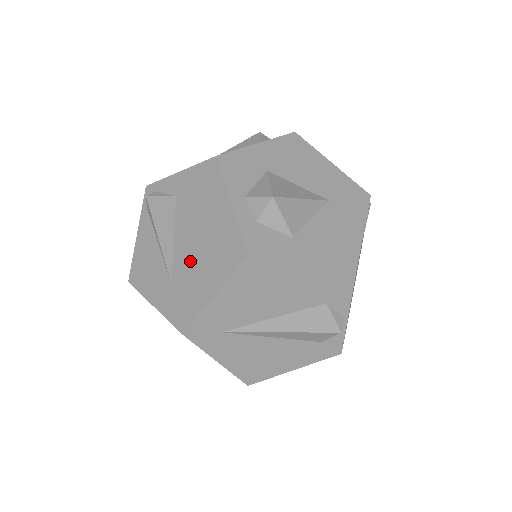
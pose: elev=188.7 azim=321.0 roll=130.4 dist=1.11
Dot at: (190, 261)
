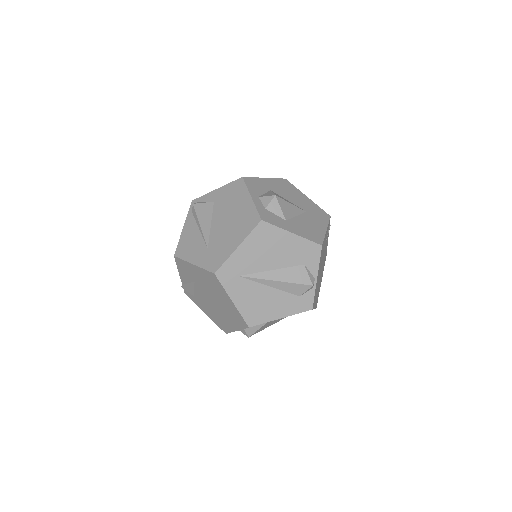
Dot at: (222, 233)
